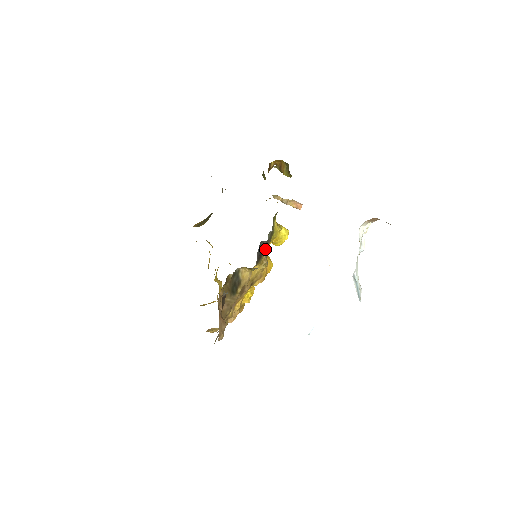
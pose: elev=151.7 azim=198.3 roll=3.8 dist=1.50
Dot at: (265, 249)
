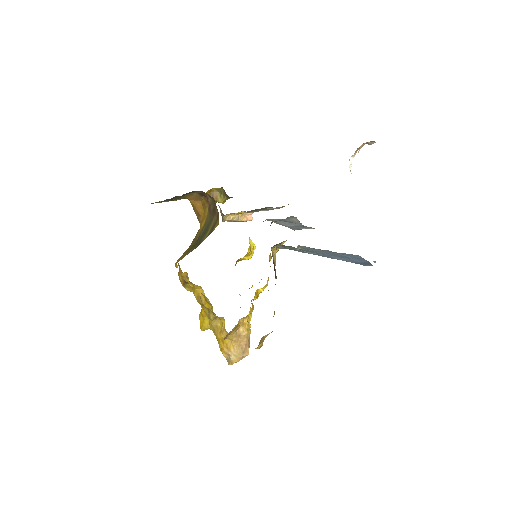
Dot at: occluded
